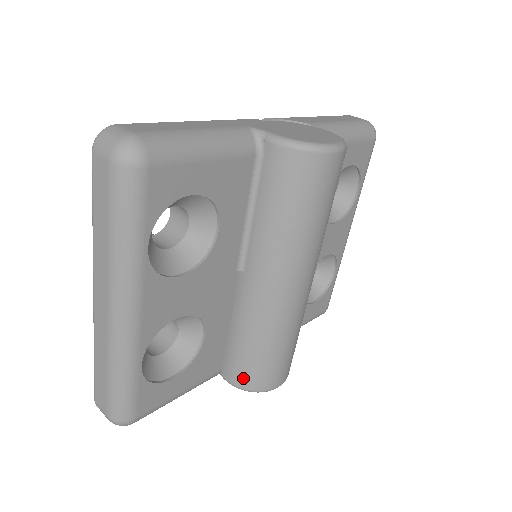
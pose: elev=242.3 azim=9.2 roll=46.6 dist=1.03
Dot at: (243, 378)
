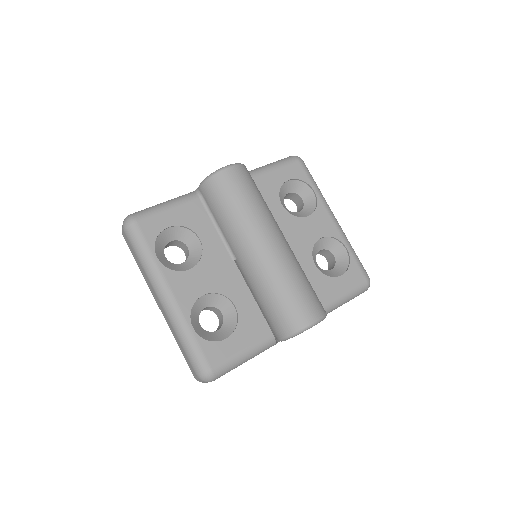
Dot at: (282, 327)
